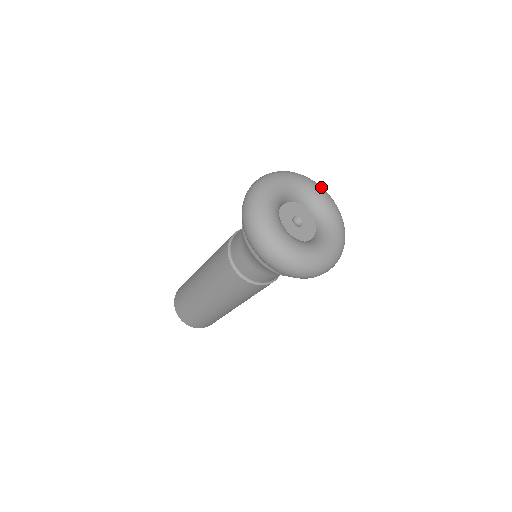
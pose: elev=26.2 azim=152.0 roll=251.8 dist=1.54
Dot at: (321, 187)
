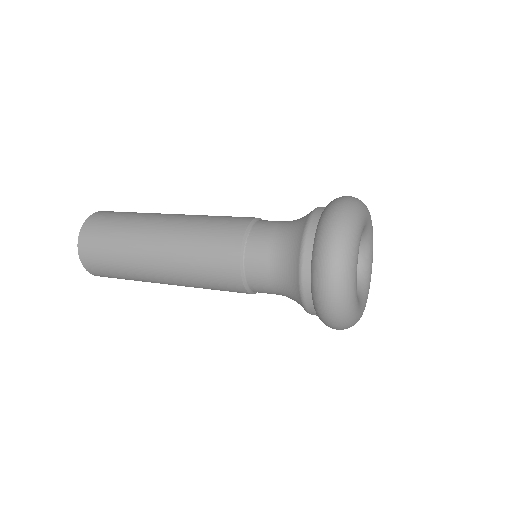
Dot at: (364, 209)
